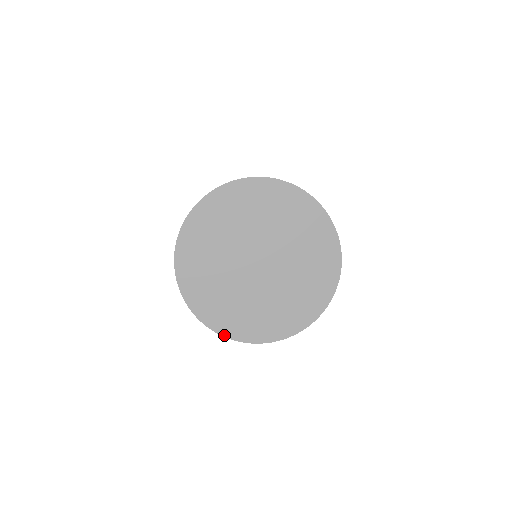
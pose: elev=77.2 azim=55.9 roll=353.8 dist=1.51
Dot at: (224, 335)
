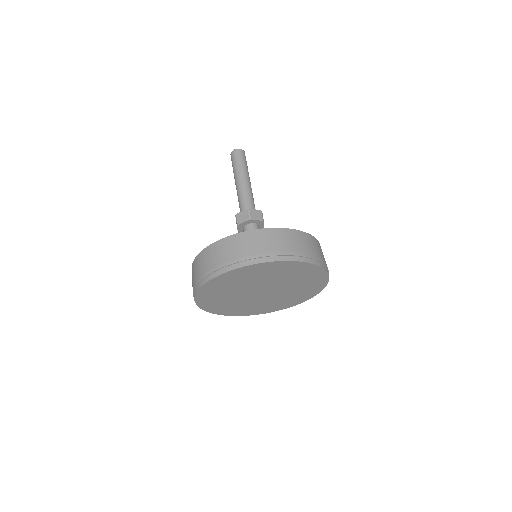
Dot at: occluded
